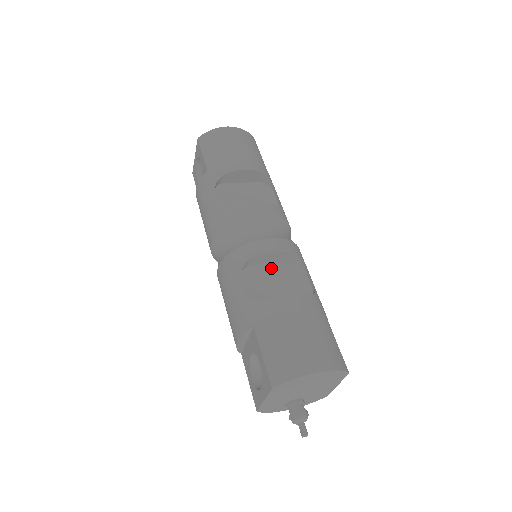
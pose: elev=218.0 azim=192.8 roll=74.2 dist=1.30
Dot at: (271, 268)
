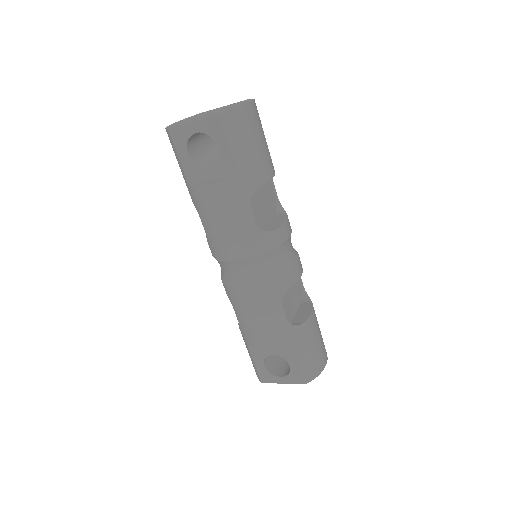
Dot at: occluded
